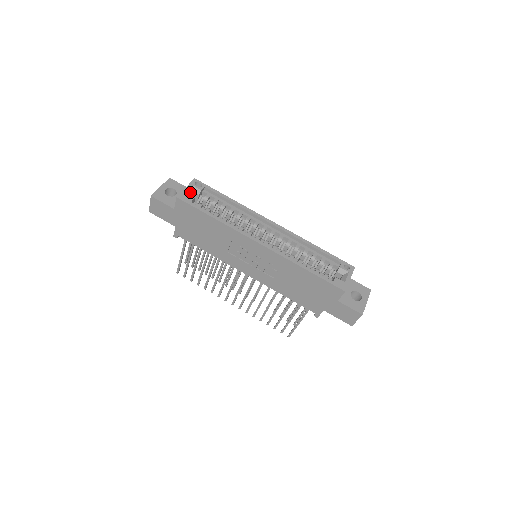
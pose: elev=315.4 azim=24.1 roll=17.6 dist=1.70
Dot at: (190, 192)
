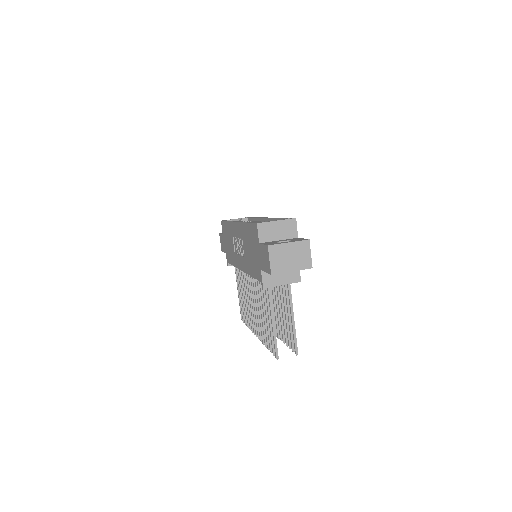
Dot at: occluded
